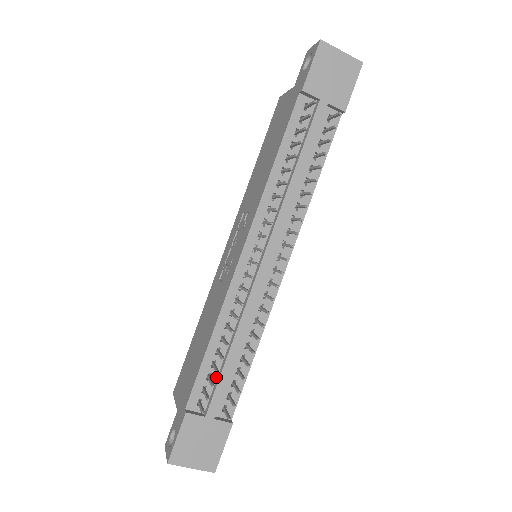
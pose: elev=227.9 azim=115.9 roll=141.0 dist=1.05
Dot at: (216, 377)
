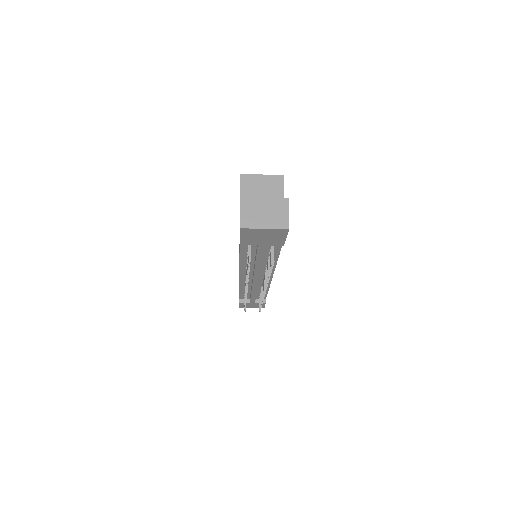
Dot at: (250, 295)
